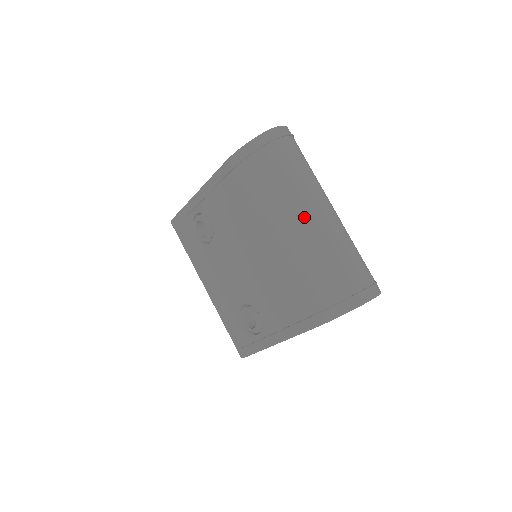
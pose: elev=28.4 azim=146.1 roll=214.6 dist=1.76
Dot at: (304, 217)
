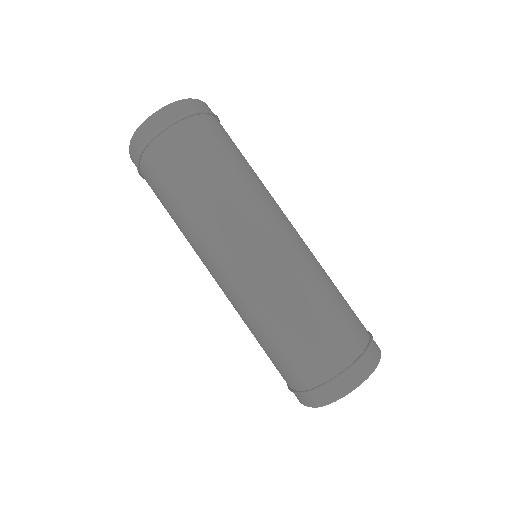
Dot at: (216, 271)
